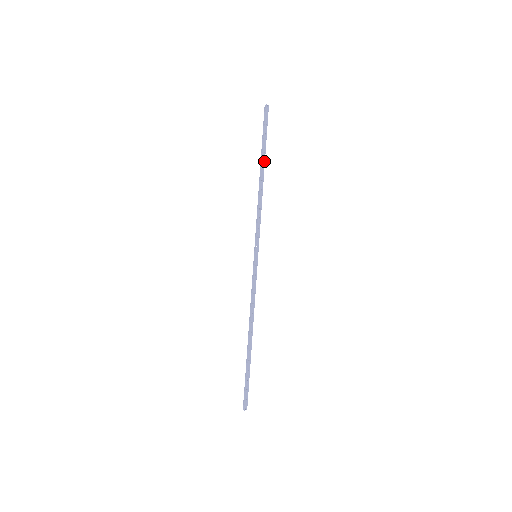
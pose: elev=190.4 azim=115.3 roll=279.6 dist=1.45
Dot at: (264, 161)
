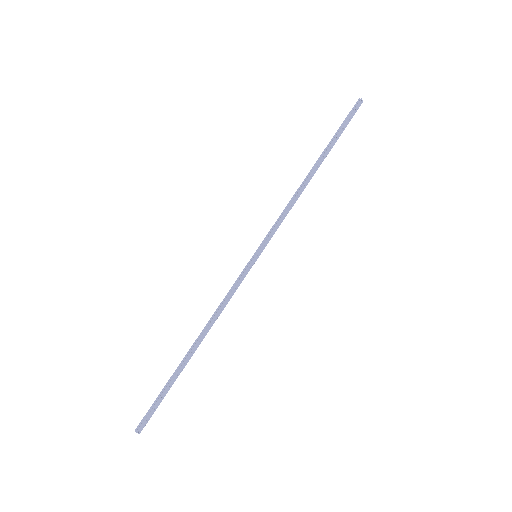
Dot at: (325, 157)
